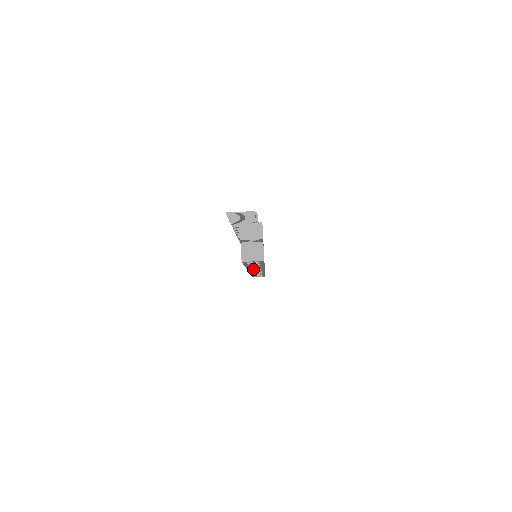
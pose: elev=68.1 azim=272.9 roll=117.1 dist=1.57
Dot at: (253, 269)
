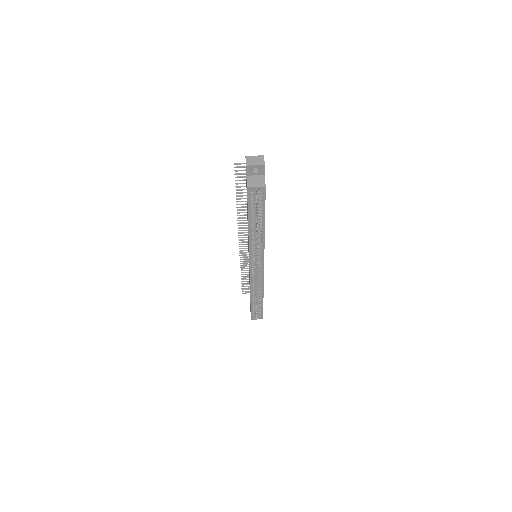
Dot at: (254, 257)
